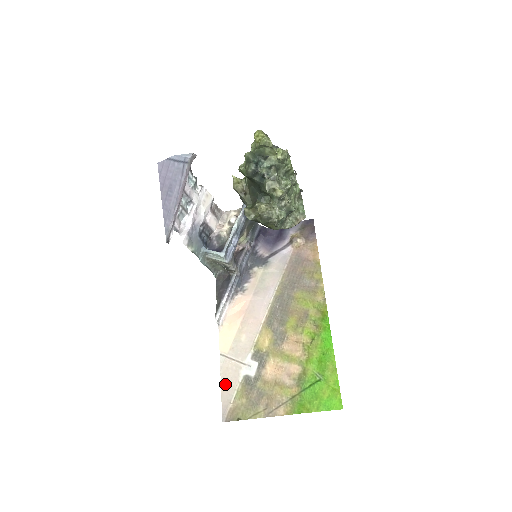
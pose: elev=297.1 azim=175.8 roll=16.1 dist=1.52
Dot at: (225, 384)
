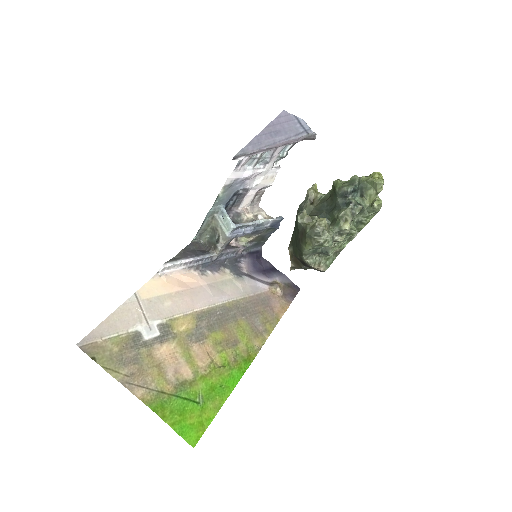
Dot at: (114, 319)
